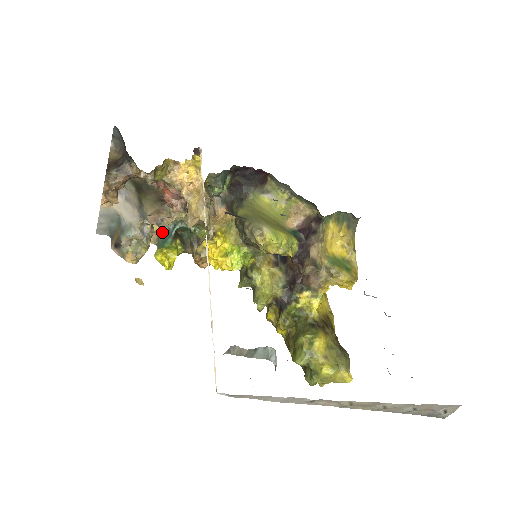
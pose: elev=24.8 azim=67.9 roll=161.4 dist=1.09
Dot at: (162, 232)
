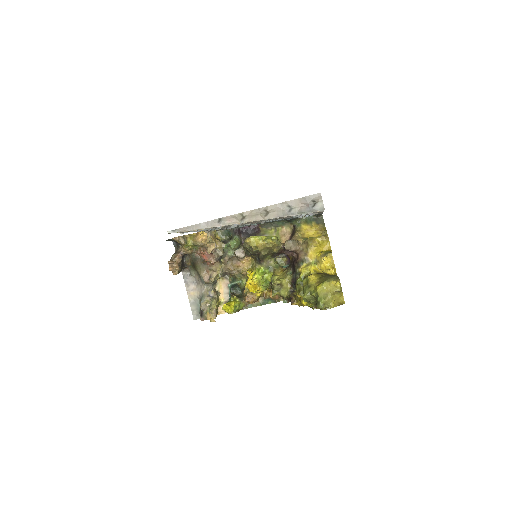
Dot at: (228, 300)
